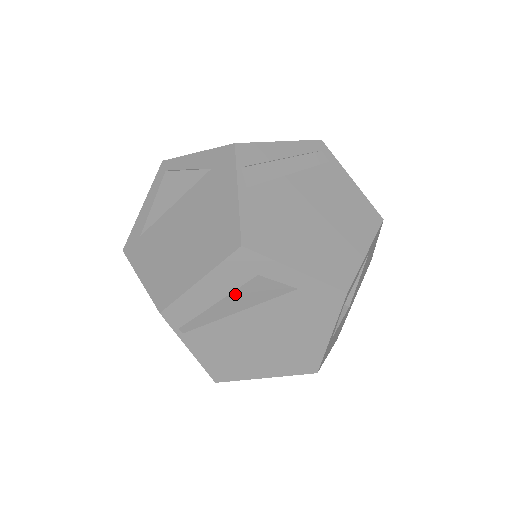
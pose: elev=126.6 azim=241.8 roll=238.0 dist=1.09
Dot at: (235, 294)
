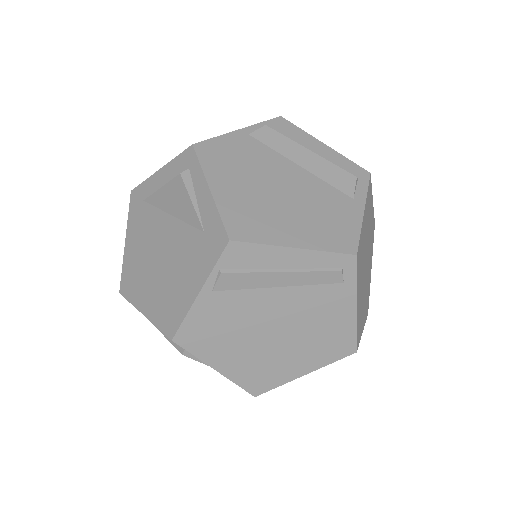
Dot at: occluded
